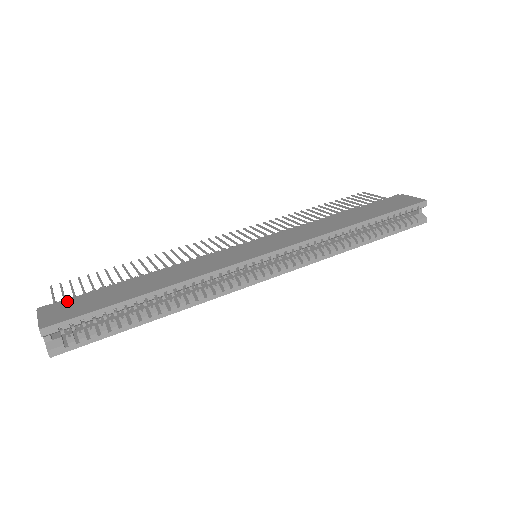
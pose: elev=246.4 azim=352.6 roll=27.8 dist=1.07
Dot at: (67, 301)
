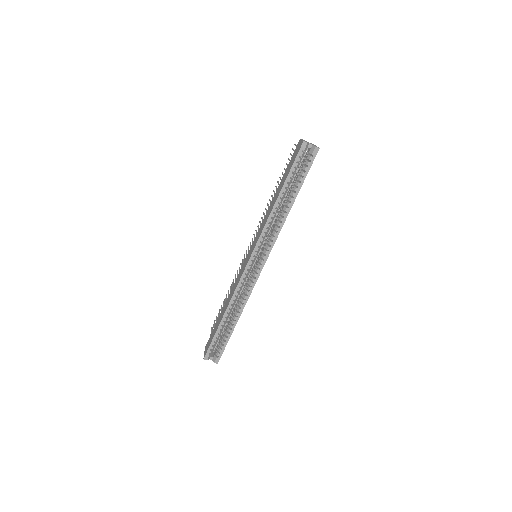
Dot at: (209, 338)
